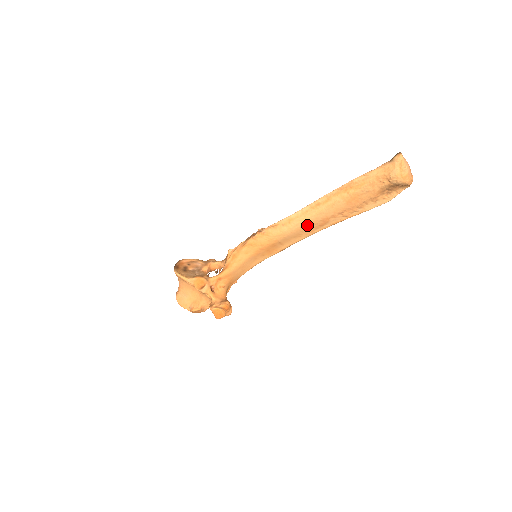
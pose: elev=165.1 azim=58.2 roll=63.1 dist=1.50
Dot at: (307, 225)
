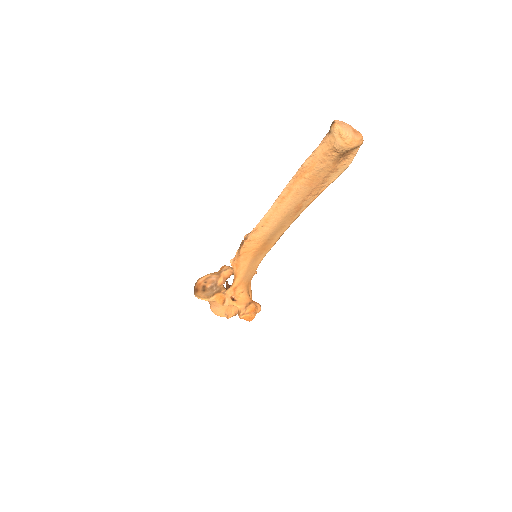
Dot at: (284, 217)
